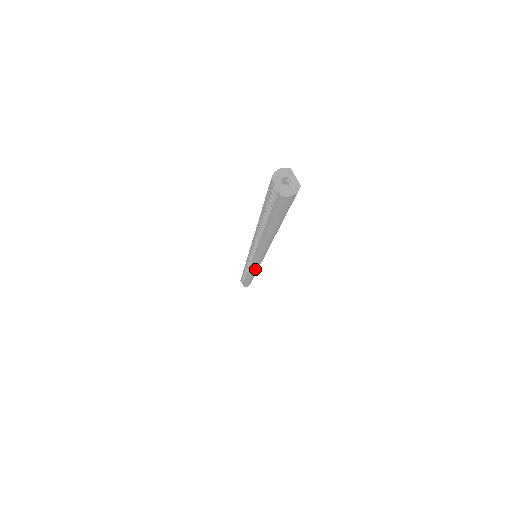
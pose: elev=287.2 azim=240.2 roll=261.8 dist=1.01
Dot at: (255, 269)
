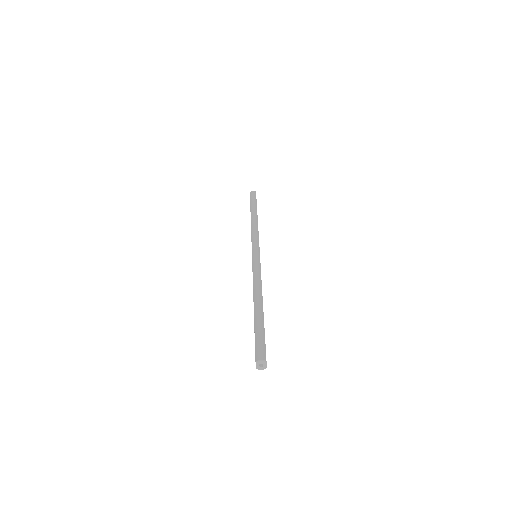
Dot at: occluded
